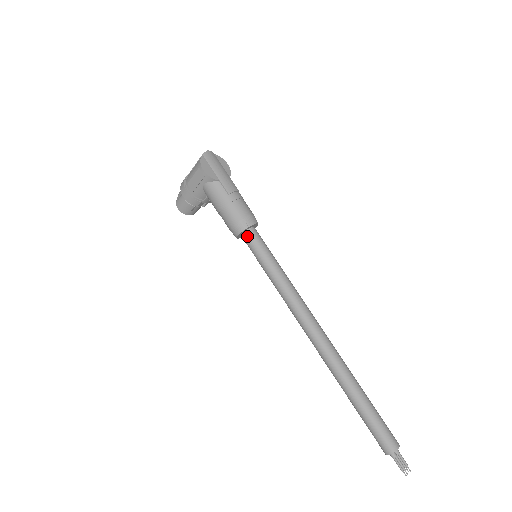
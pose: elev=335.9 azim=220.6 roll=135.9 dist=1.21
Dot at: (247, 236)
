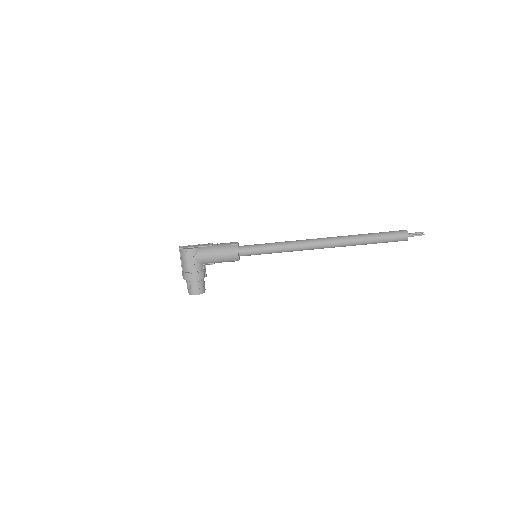
Dot at: (242, 250)
